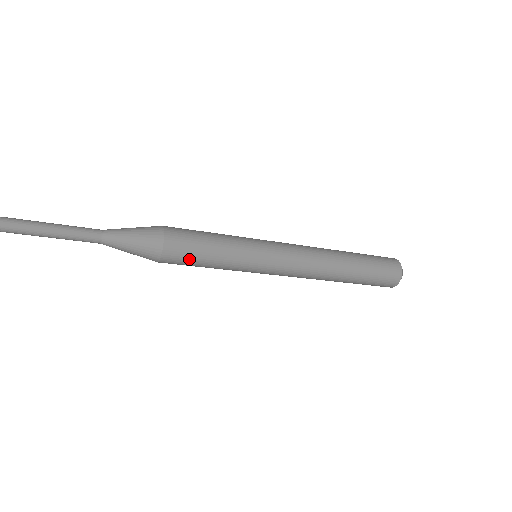
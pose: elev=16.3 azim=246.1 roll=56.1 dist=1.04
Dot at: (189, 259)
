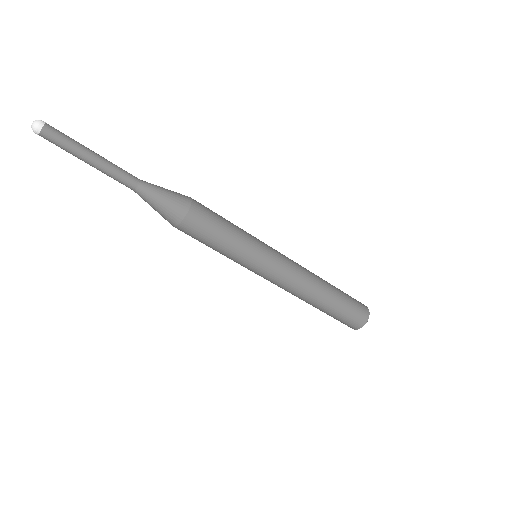
Dot at: (200, 236)
